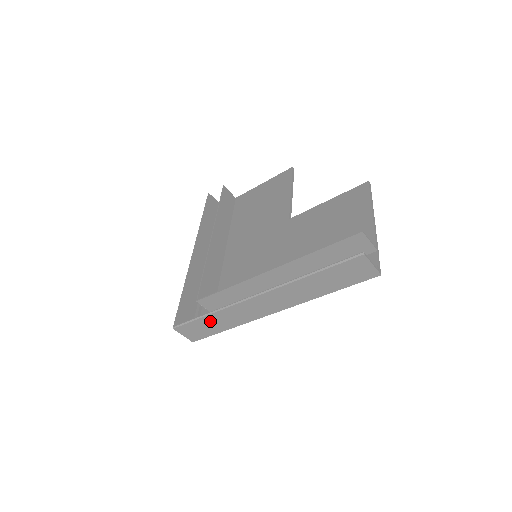
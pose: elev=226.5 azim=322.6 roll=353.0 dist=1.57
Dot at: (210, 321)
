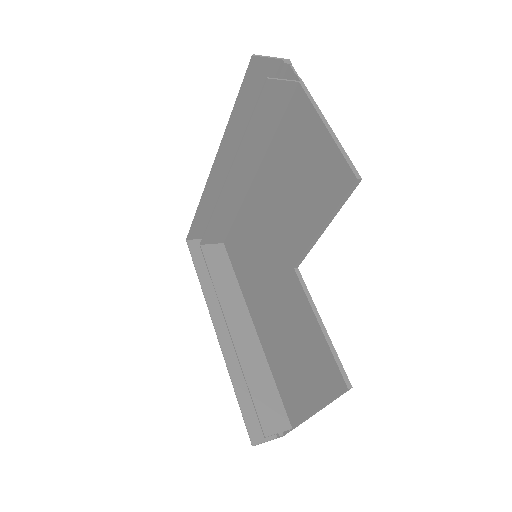
Dot at: (206, 273)
